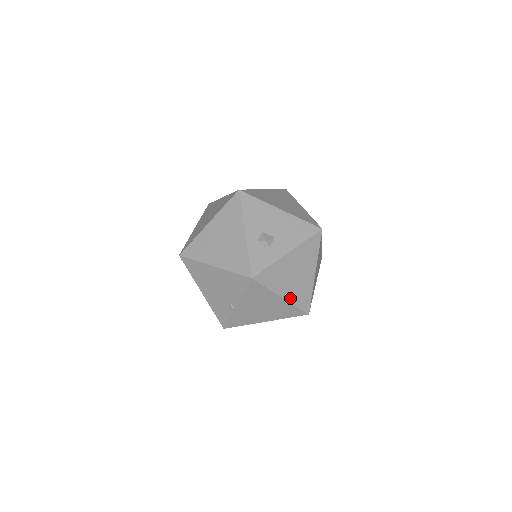
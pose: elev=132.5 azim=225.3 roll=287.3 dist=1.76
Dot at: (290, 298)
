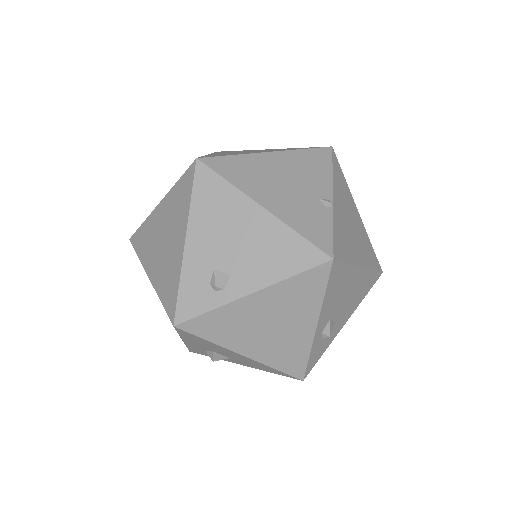
Dot at: occluded
